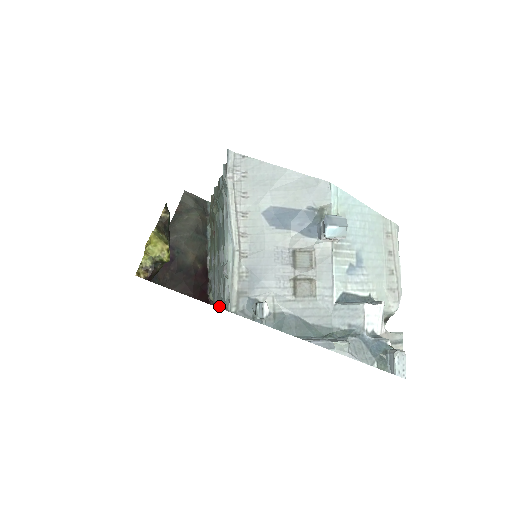
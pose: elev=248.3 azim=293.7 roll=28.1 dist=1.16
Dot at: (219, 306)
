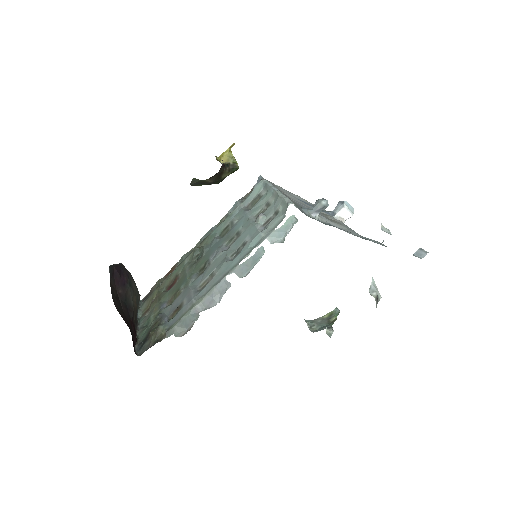
Dot at: (202, 297)
